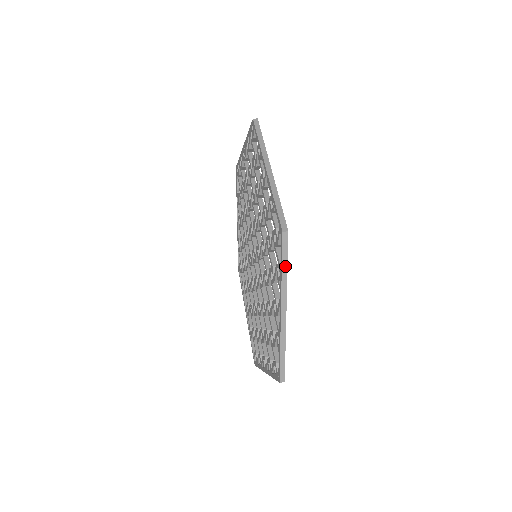
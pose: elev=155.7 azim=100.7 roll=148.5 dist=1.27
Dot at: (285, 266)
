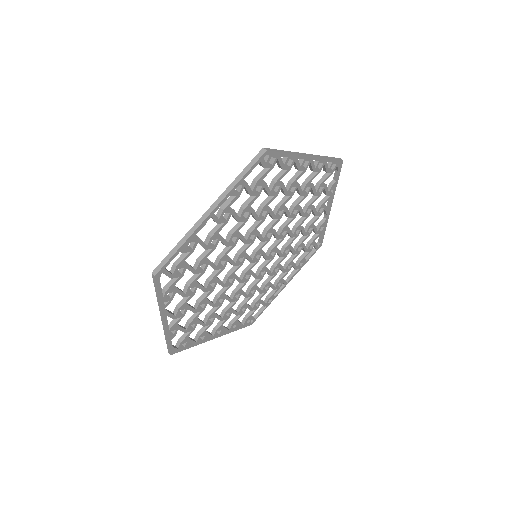
Dot at: (157, 294)
